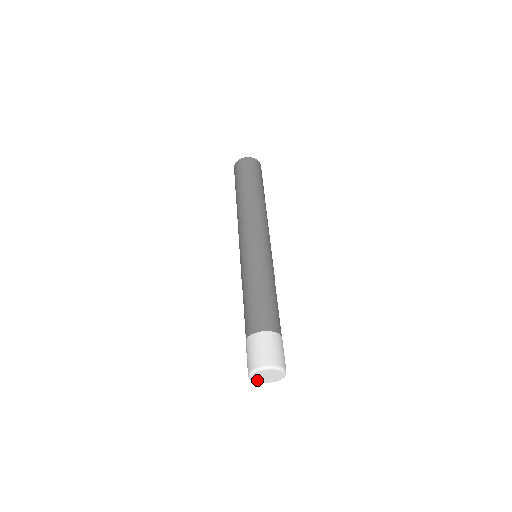
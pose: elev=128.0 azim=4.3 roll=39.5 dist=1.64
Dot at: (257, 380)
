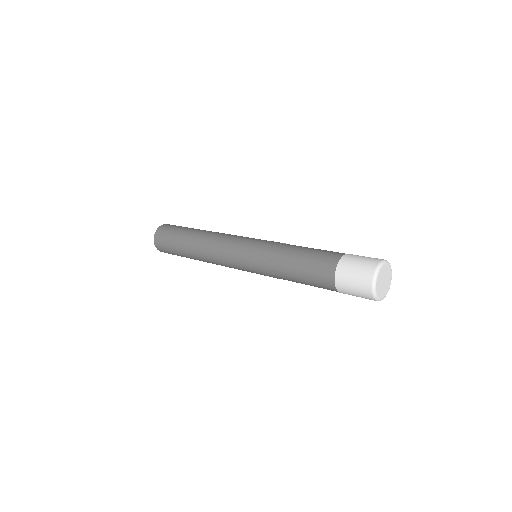
Dot at: (379, 294)
